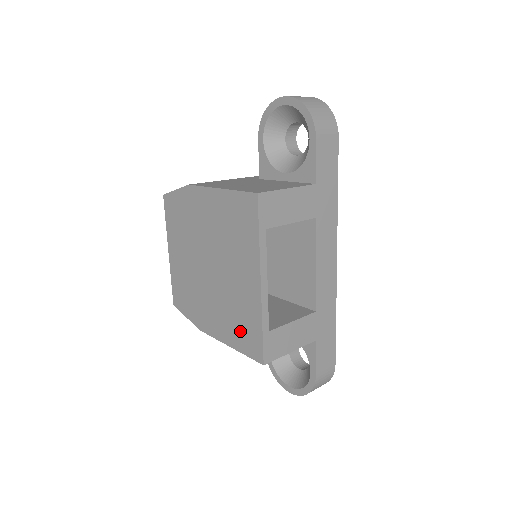
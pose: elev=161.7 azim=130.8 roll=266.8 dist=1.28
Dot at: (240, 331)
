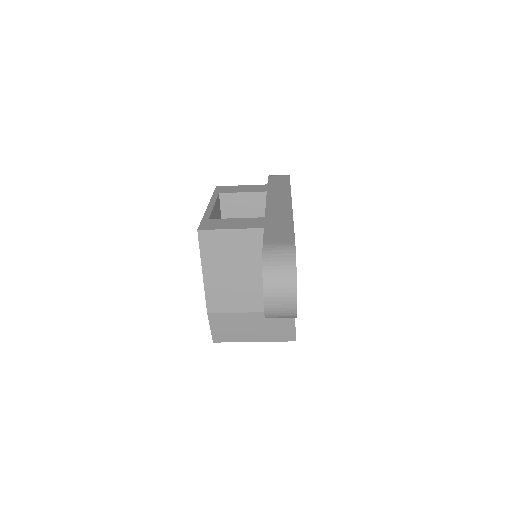
Dot at: occluded
